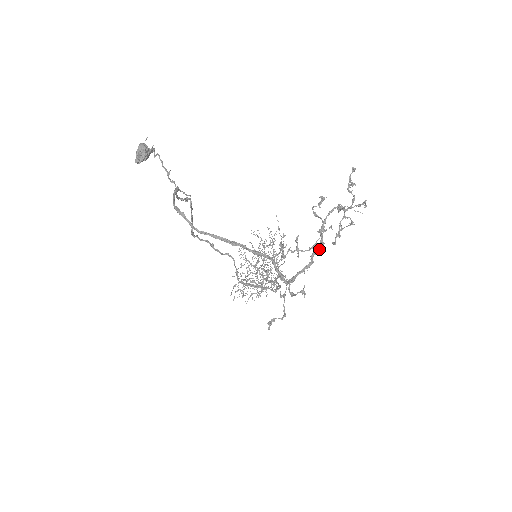
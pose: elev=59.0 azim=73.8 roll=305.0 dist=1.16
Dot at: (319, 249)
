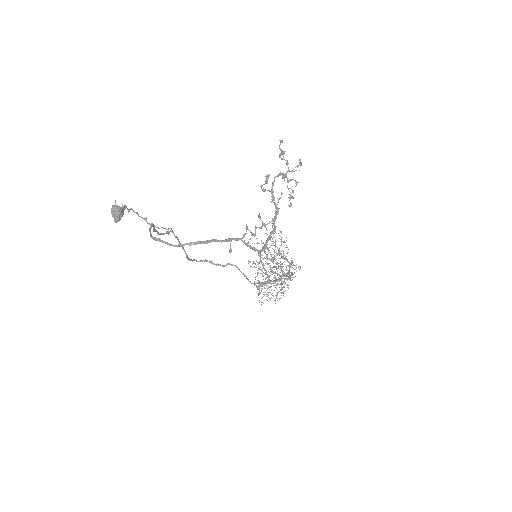
Dot at: (277, 214)
